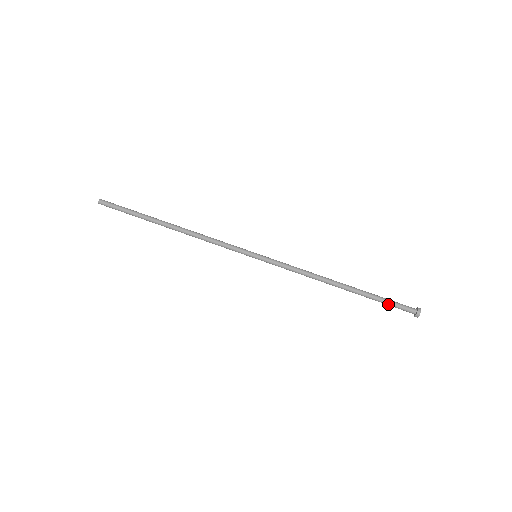
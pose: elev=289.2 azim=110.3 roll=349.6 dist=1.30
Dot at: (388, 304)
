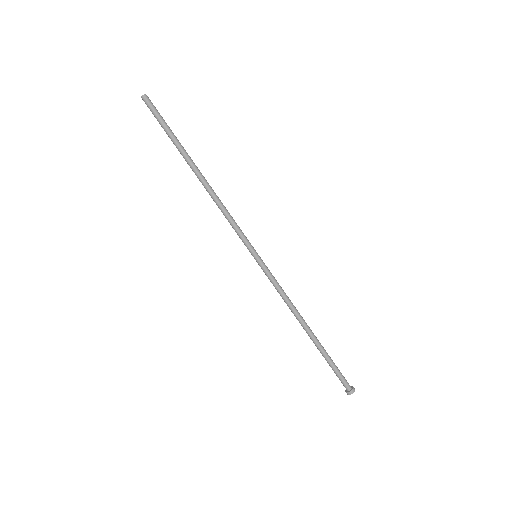
Dot at: (334, 370)
